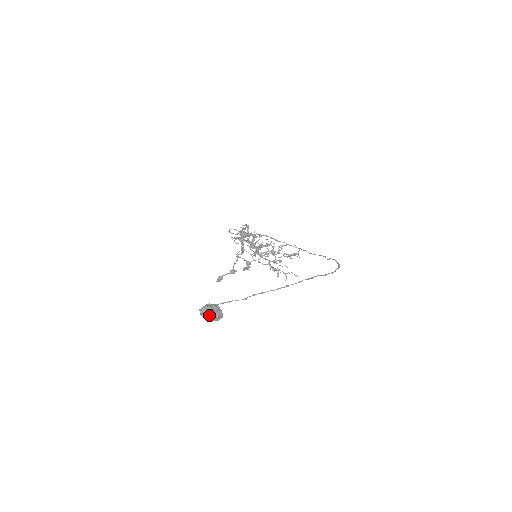
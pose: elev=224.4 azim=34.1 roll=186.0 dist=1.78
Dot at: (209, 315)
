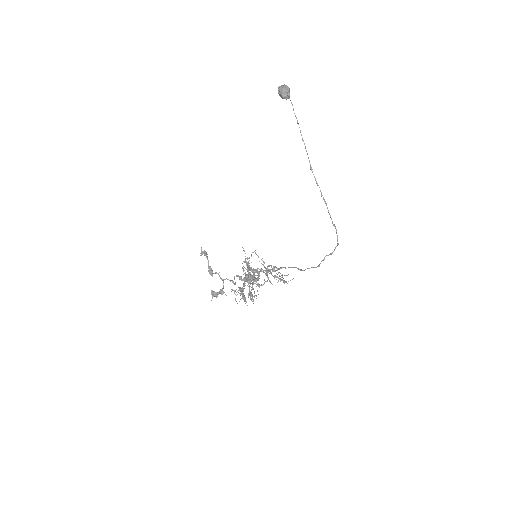
Dot at: (285, 86)
